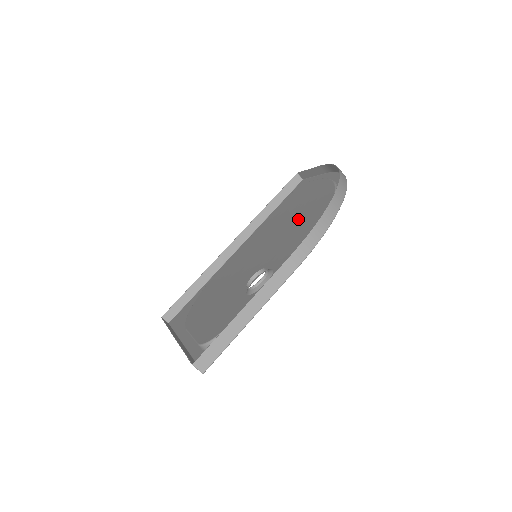
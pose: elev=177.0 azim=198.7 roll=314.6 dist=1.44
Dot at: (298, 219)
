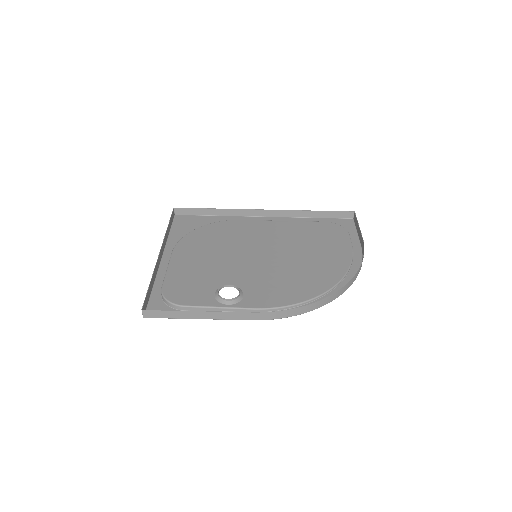
Dot at: (300, 269)
